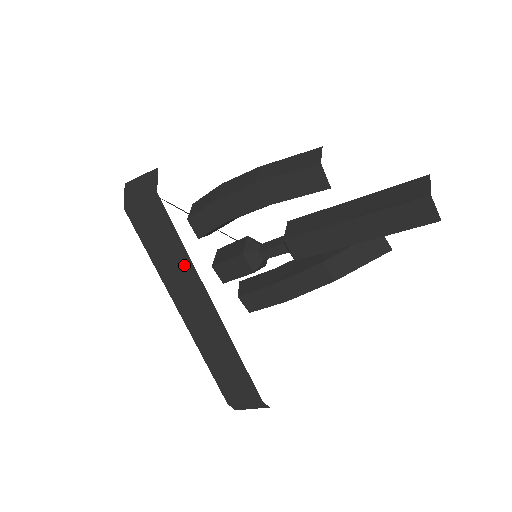
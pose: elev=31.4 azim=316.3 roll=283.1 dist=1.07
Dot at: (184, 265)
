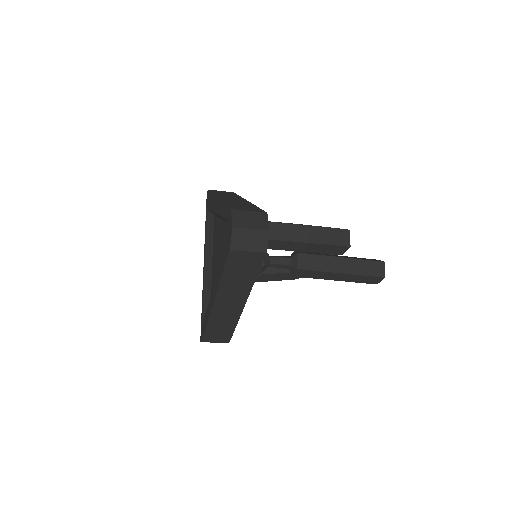
Dot at: (245, 285)
